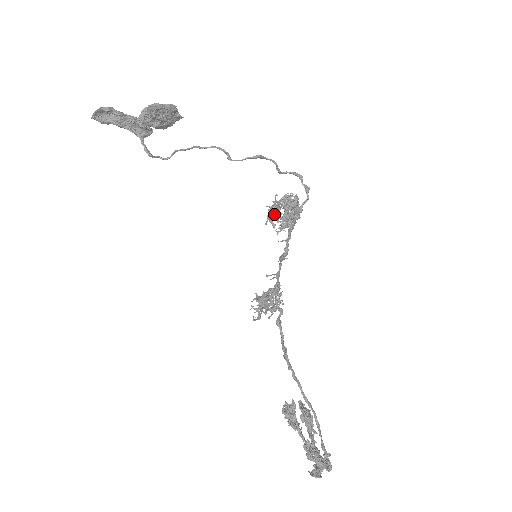
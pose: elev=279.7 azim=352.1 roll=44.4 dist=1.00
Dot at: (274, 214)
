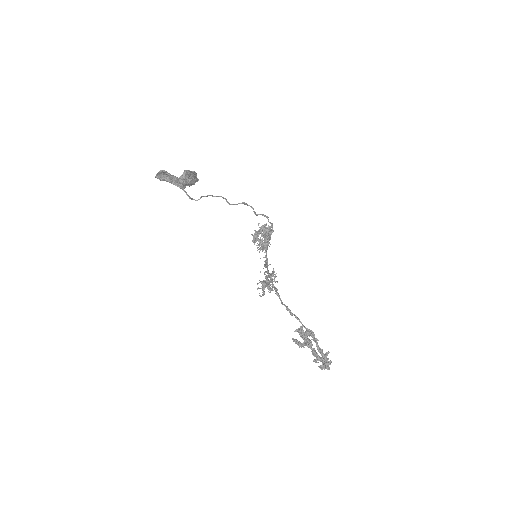
Dot at: (258, 236)
